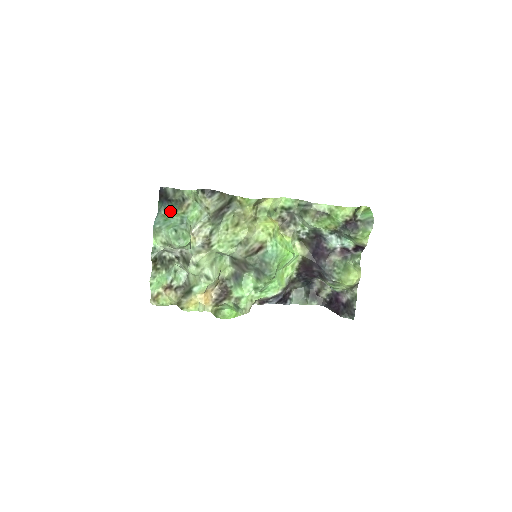
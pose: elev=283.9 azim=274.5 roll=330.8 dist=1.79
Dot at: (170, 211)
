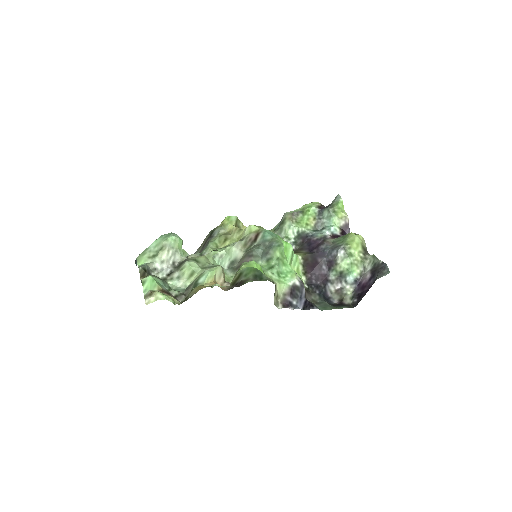
Dot at: occluded
